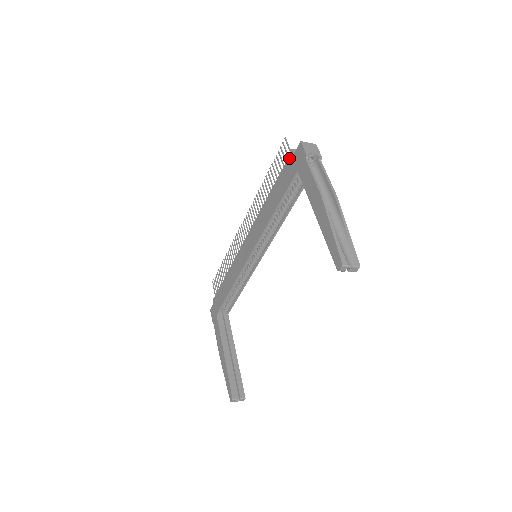
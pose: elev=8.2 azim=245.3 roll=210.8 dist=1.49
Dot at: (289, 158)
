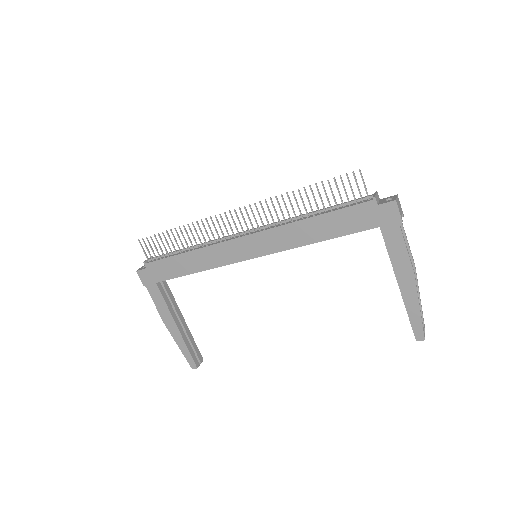
Dot at: (367, 204)
